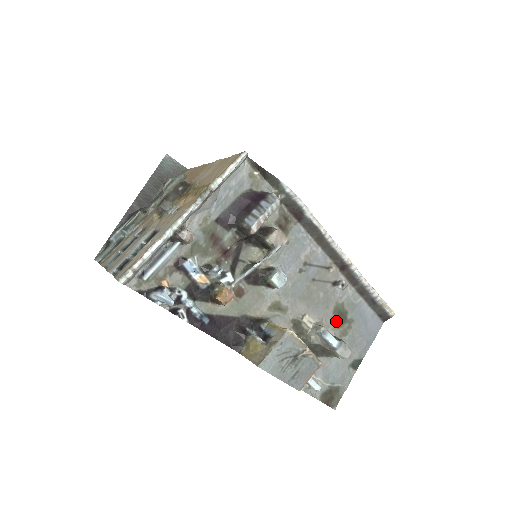
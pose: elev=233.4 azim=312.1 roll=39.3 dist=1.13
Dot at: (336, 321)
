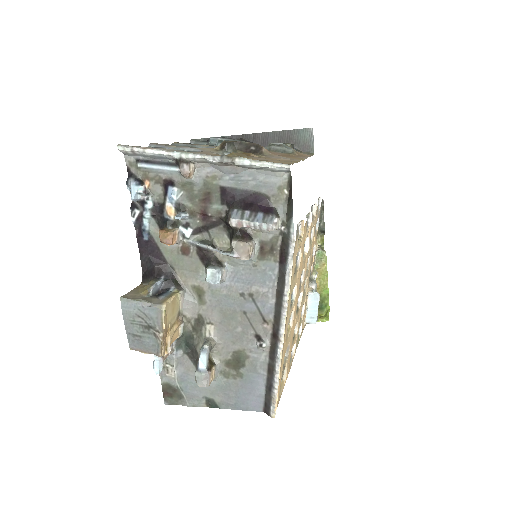
Dot at: (230, 359)
